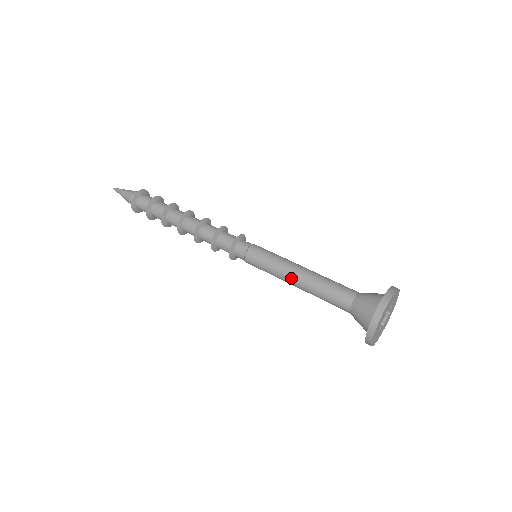
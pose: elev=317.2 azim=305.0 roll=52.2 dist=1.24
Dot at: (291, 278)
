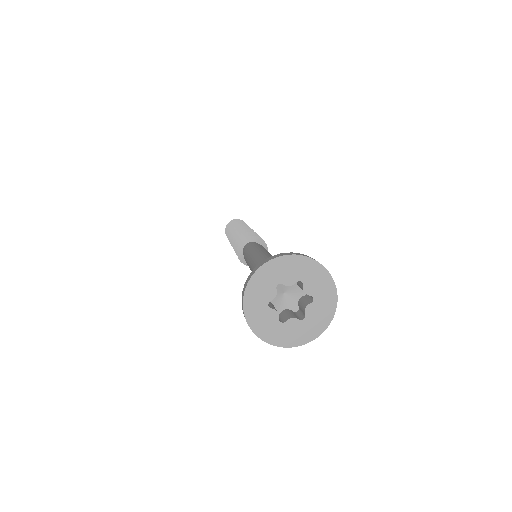
Dot at: (257, 257)
